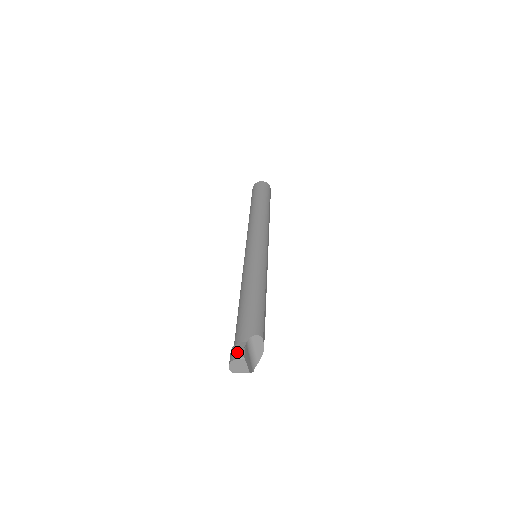
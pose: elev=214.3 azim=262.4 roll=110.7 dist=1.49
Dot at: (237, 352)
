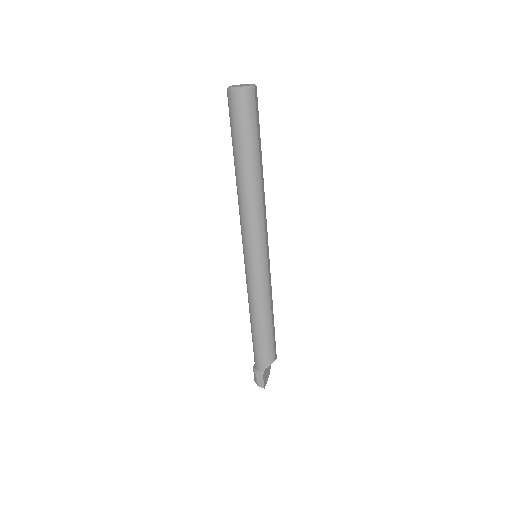
Dot at: (258, 382)
